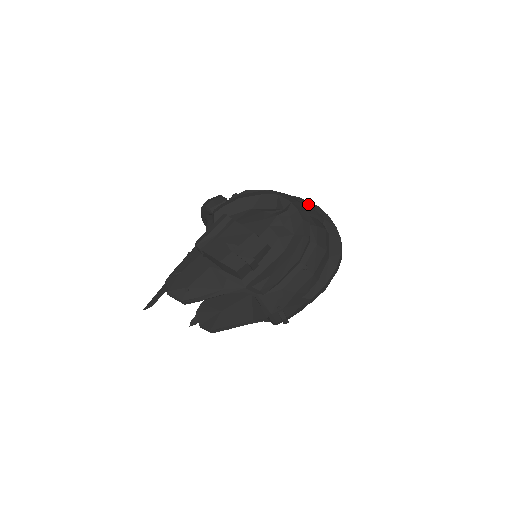
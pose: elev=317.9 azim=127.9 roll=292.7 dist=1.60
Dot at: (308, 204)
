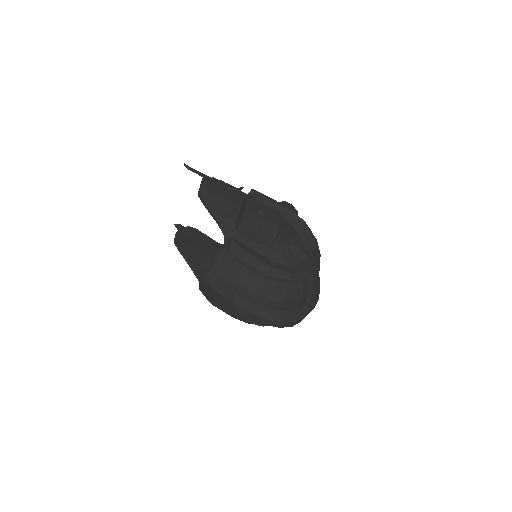
Dot at: (318, 289)
